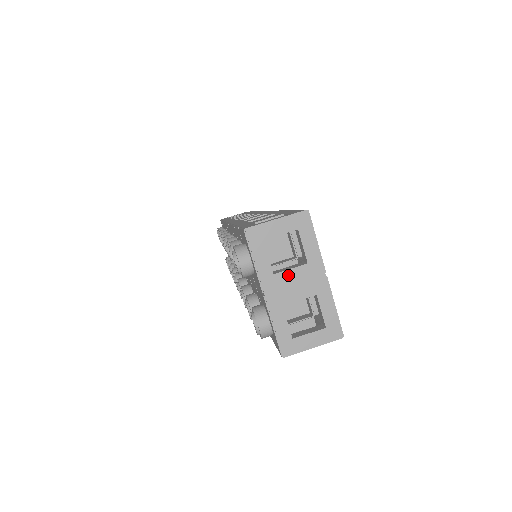
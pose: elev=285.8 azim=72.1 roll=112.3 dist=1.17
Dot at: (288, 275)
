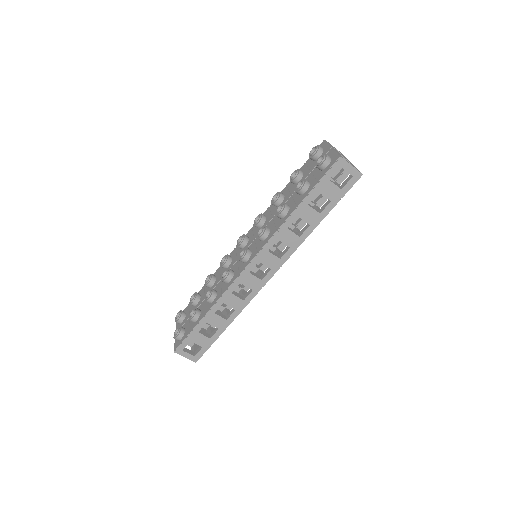
Dot at: occluded
